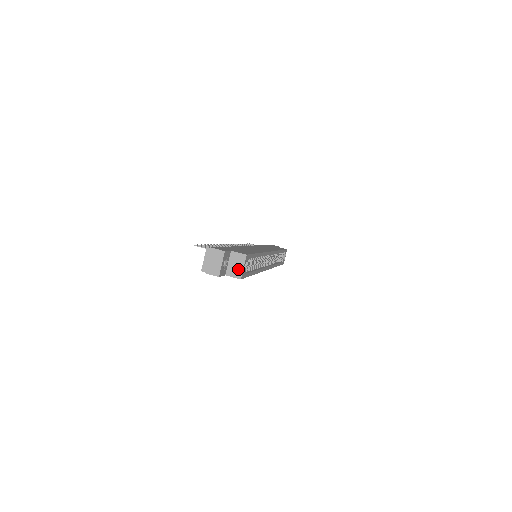
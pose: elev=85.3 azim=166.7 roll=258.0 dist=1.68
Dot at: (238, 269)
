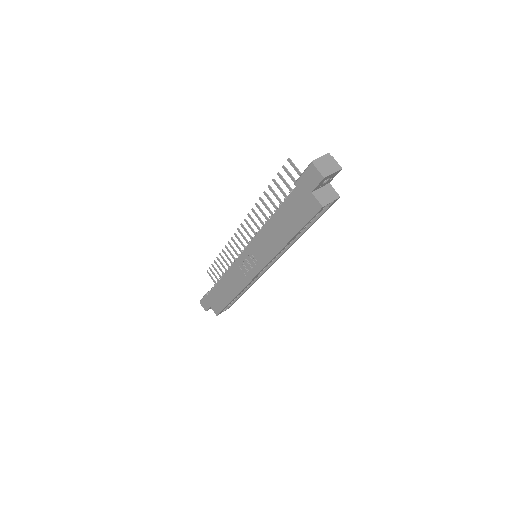
Dot at: (326, 199)
